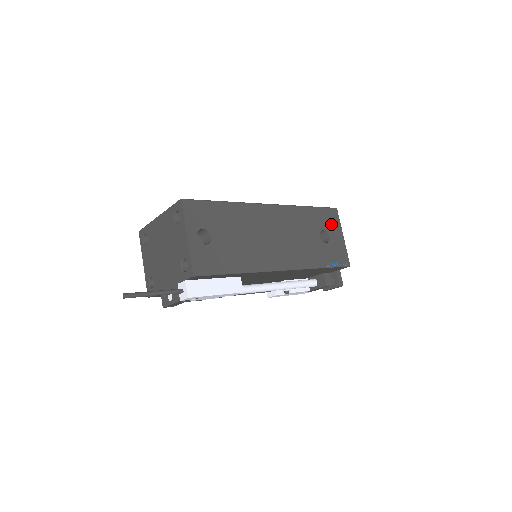
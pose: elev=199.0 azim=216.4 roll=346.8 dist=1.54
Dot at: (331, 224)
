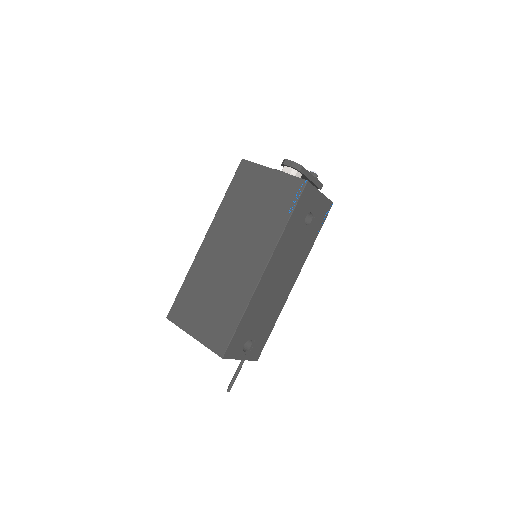
Dot at: (309, 201)
